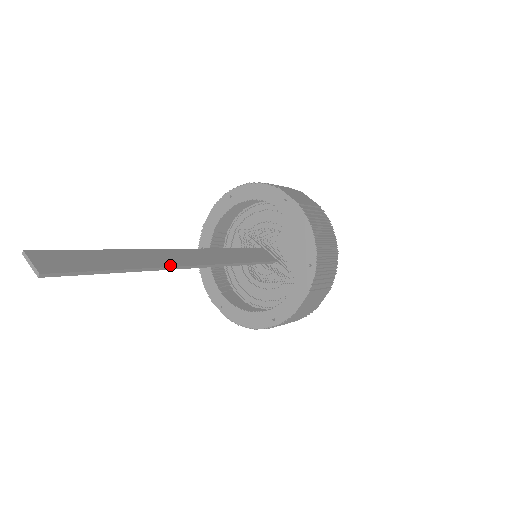
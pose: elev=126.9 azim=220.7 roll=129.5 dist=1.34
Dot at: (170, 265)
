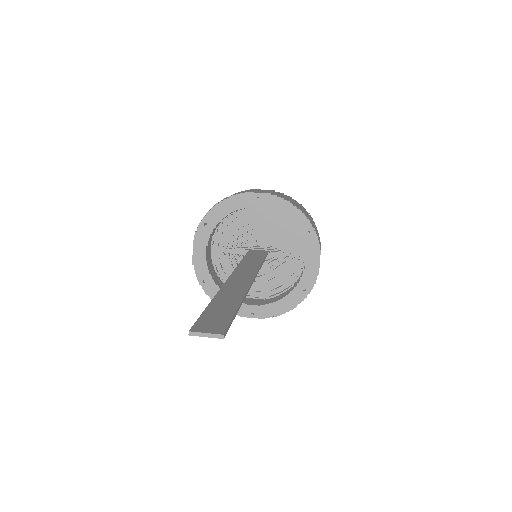
Dot at: (247, 287)
